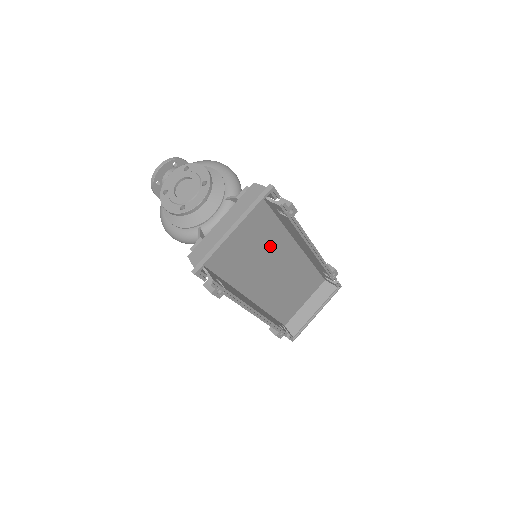
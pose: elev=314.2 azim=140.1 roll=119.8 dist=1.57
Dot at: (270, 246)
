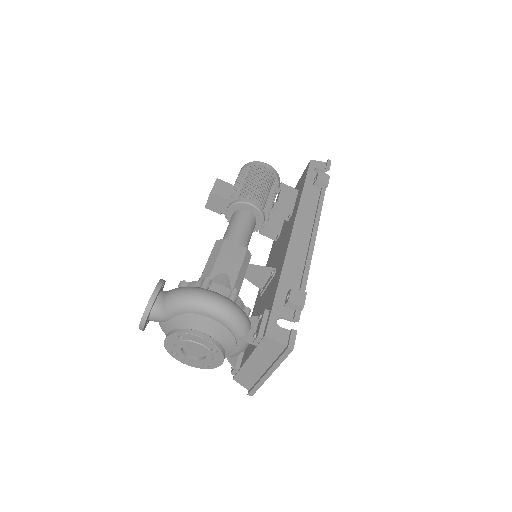
Dot at: occluded
